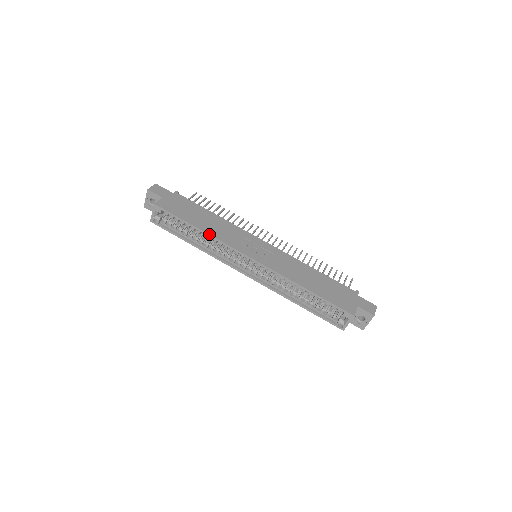
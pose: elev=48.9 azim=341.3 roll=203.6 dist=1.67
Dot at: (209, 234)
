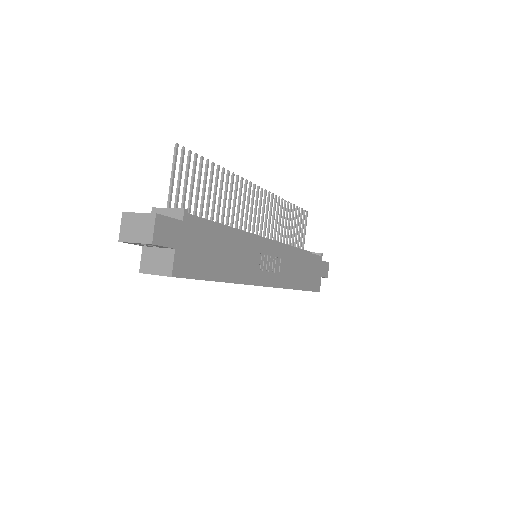
Dot at: (234, 283)
